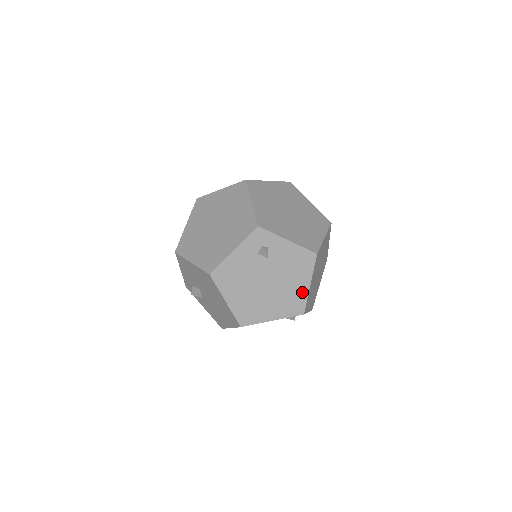
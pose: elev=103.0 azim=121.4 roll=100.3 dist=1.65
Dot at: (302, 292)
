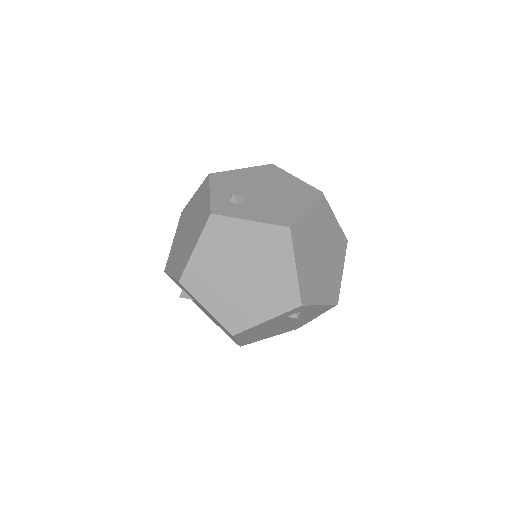
Dot at: (306, 321)
